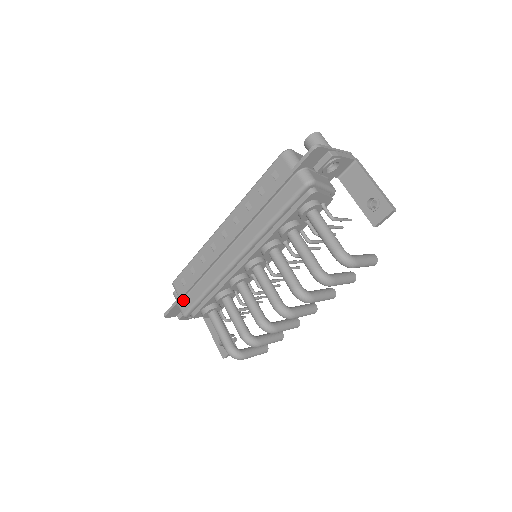
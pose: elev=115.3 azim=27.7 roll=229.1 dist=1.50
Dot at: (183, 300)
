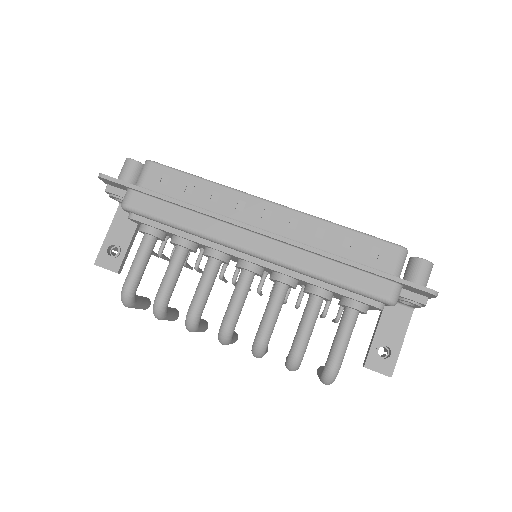
Dot at: (144, 195)
